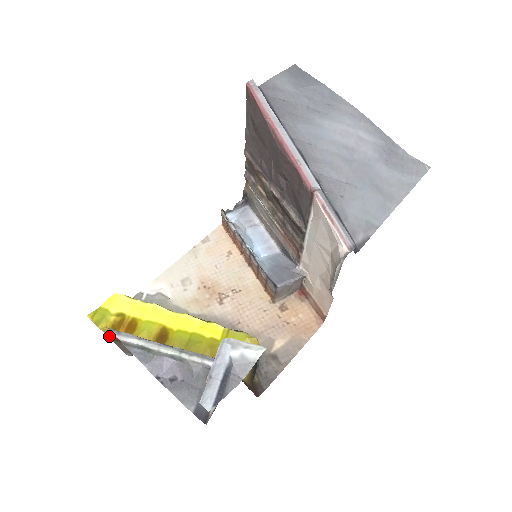
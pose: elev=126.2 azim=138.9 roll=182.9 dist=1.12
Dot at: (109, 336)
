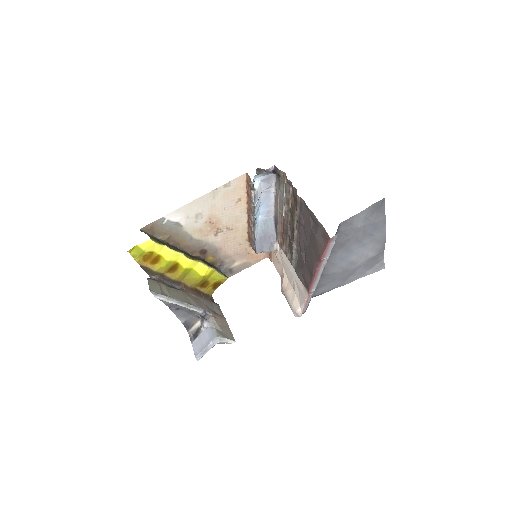
Dot at: (141, 265)
